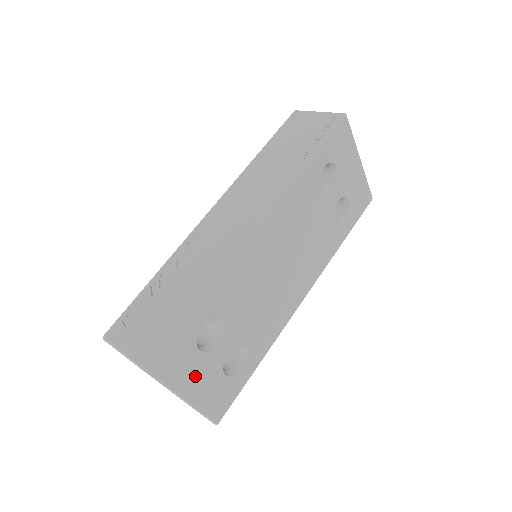
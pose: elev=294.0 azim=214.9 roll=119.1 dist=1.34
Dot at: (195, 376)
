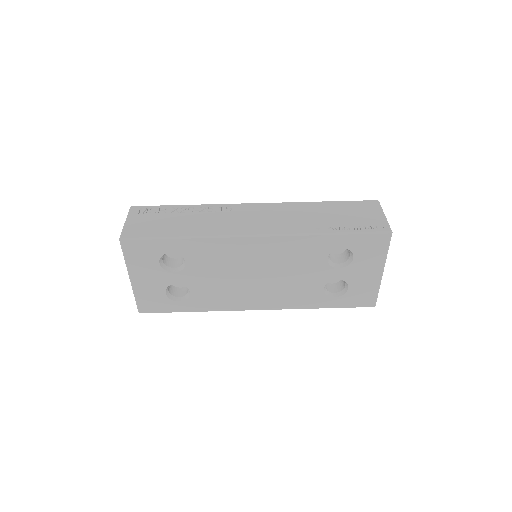
Dot at: (146, 273)
